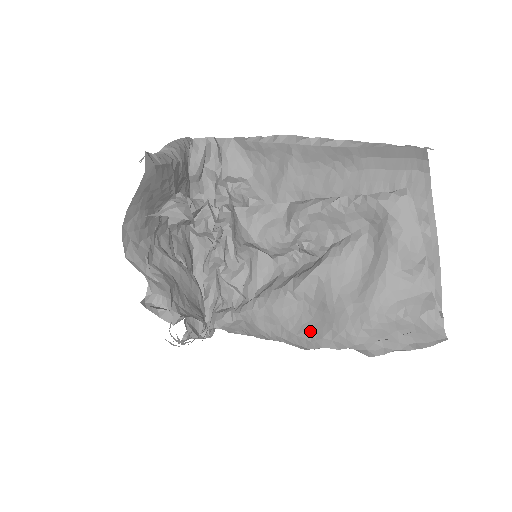
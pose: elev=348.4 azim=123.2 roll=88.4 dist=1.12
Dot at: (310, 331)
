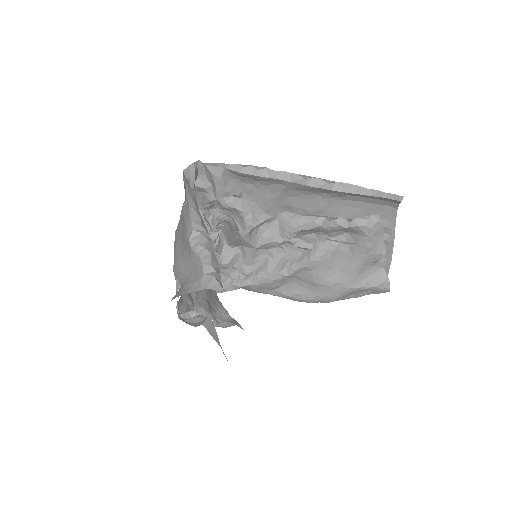
Dot at: (300, 295)
